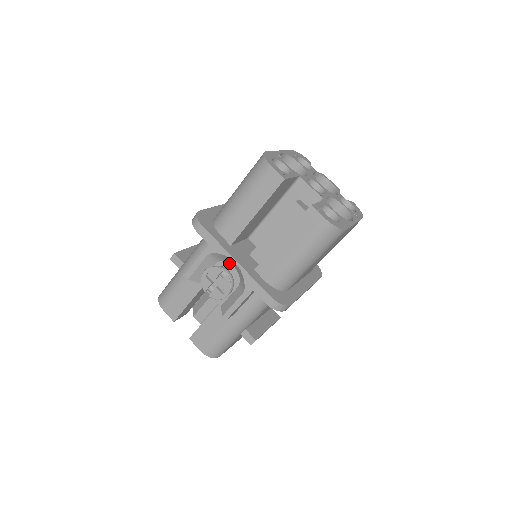
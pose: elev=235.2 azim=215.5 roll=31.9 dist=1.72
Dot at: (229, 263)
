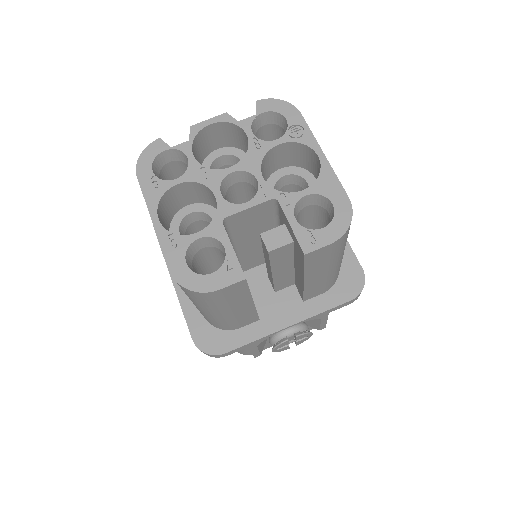
Dot at: occluded
